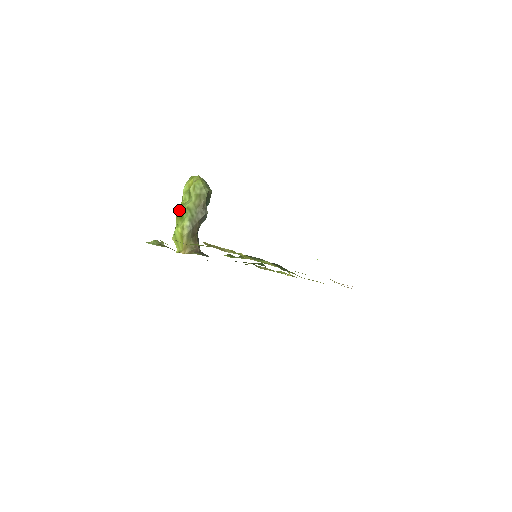
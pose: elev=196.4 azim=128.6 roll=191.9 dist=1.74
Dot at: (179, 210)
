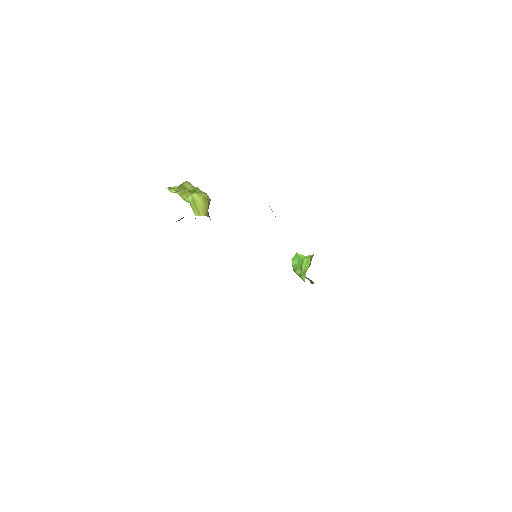
Dot at: (184, 189)
